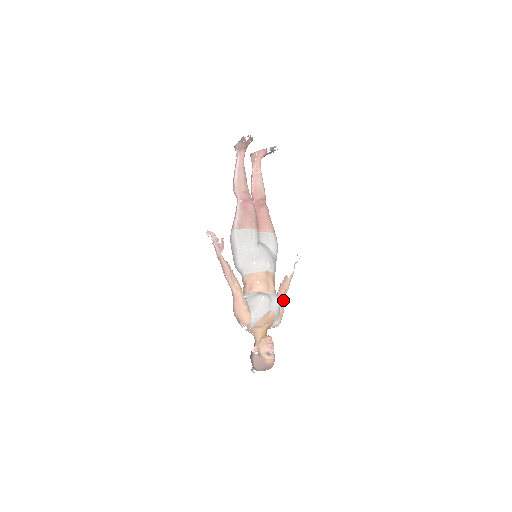
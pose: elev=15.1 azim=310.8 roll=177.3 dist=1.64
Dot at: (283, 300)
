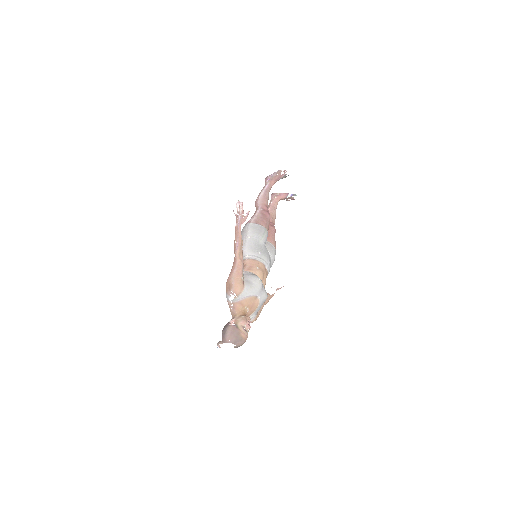
Dot at: (262, 305)
